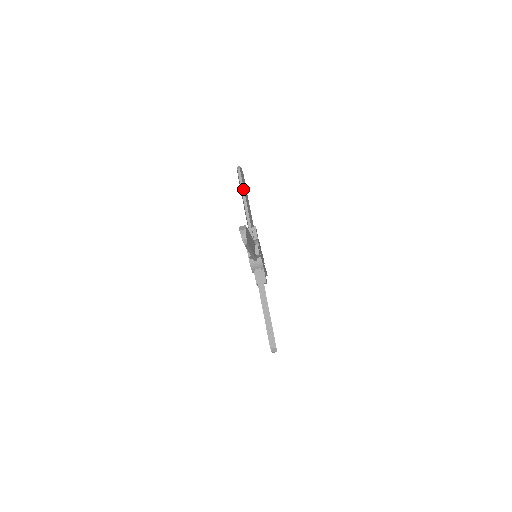
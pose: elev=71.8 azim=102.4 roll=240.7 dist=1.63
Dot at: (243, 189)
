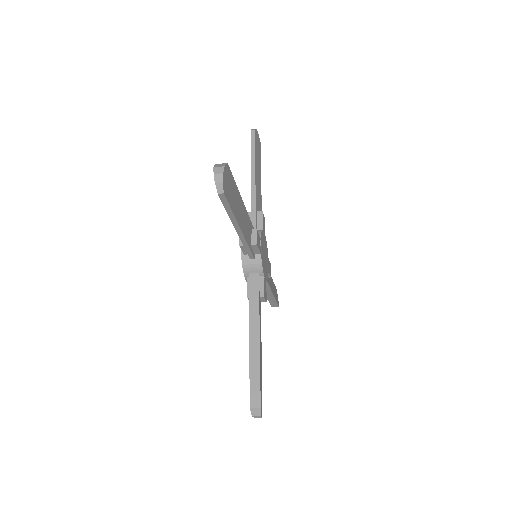
Dot at: (254, 157)
